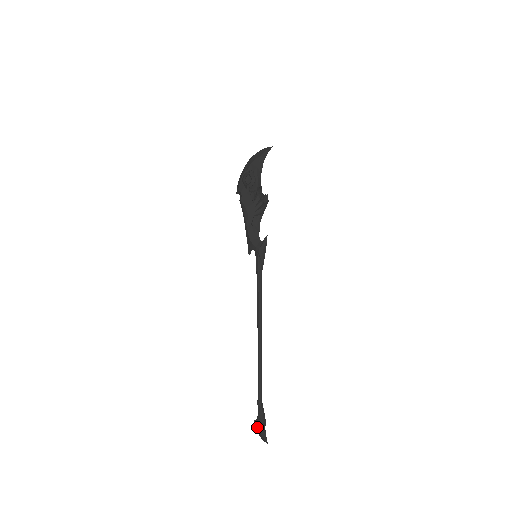
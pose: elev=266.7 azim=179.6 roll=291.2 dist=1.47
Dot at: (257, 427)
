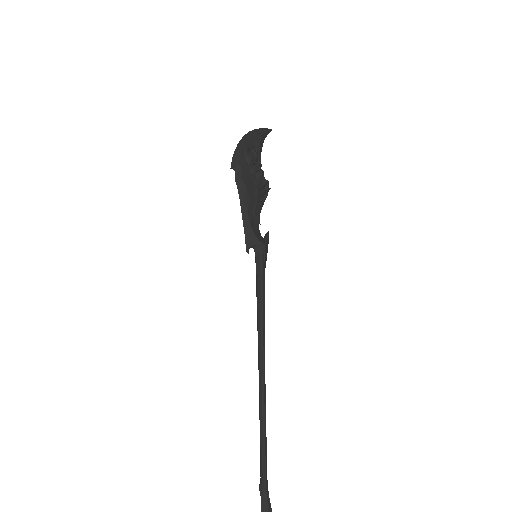
Dot at: out of frame
